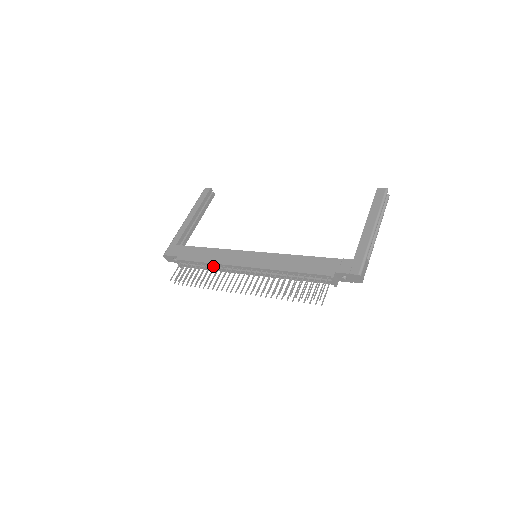
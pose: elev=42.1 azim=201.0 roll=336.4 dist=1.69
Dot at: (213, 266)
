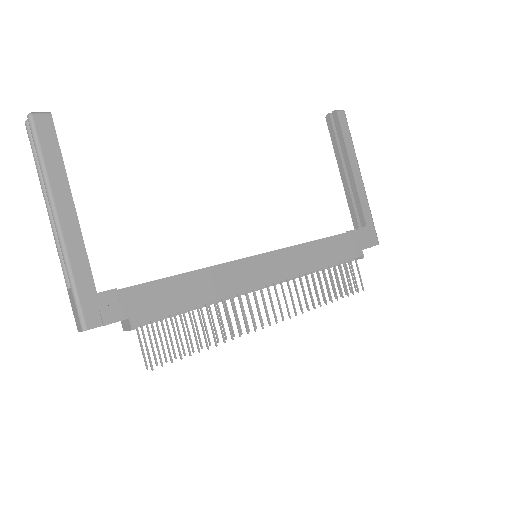
Dot at: occluded
